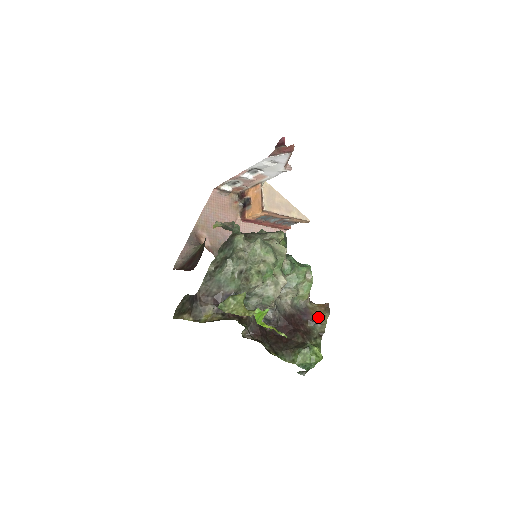
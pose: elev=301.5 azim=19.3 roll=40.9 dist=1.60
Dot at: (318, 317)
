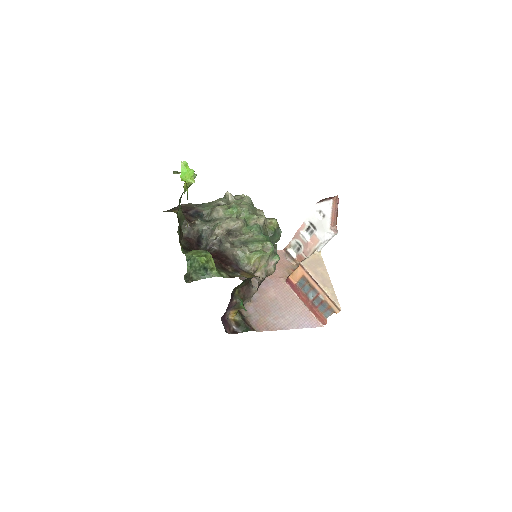
Dot at: (245, 274)
